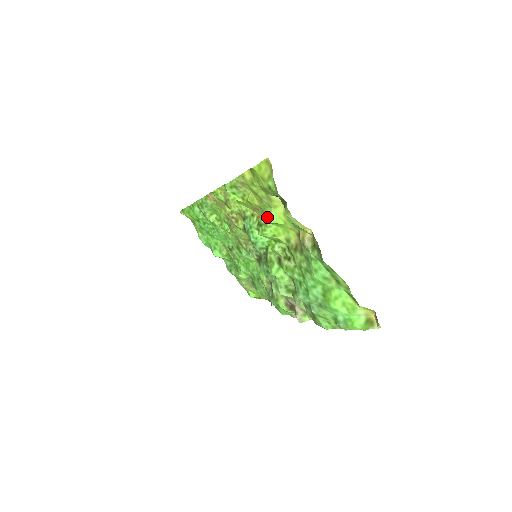
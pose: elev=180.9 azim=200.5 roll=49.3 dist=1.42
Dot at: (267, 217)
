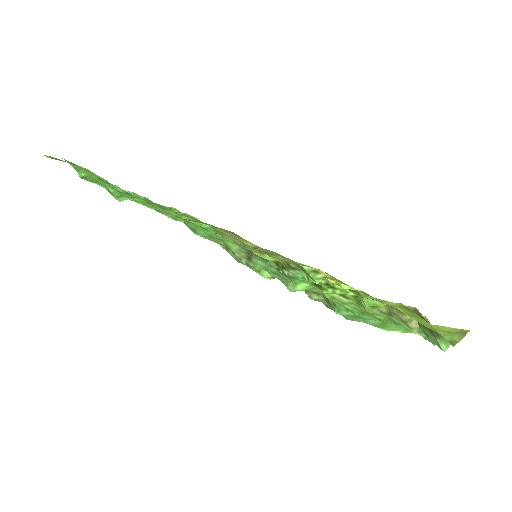
Dot at: (367, 303)
